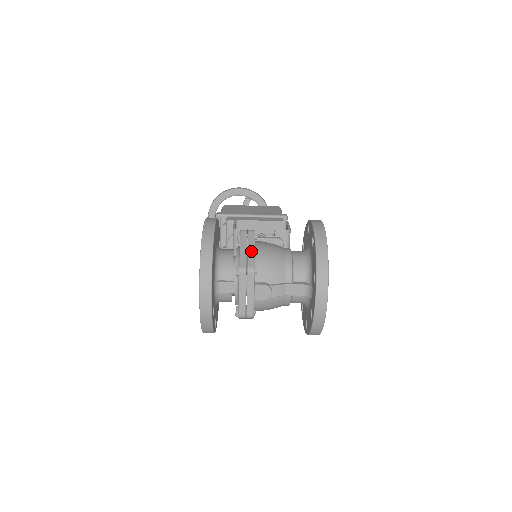
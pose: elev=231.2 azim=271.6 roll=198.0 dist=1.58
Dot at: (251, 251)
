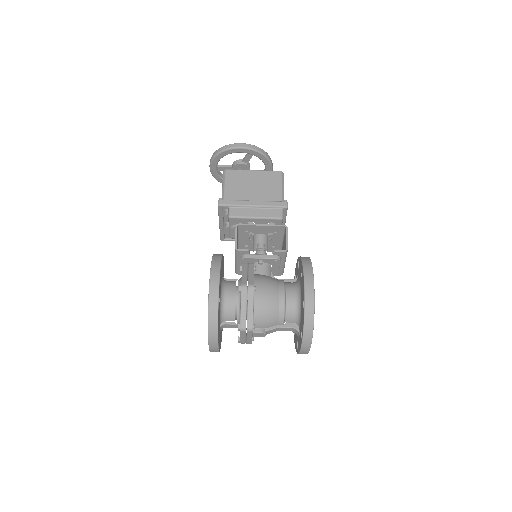
Dot at: (250, 311)
